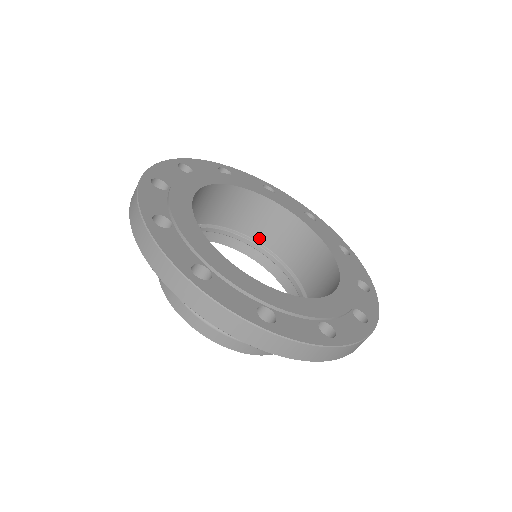
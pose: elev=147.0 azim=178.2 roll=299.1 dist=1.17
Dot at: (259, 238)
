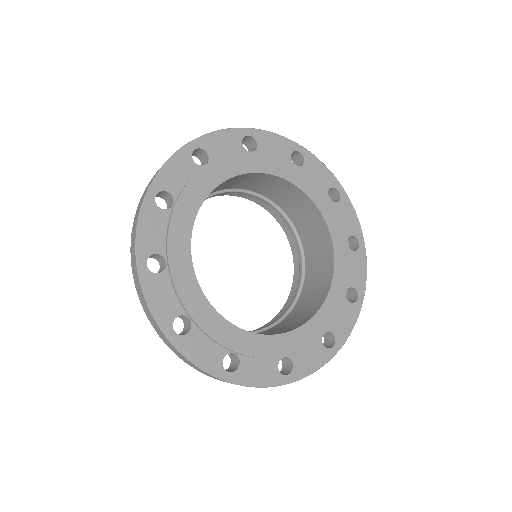
Dot at: (299, 230)
